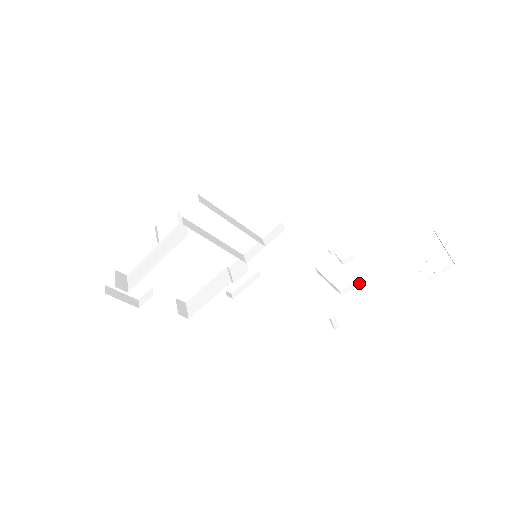
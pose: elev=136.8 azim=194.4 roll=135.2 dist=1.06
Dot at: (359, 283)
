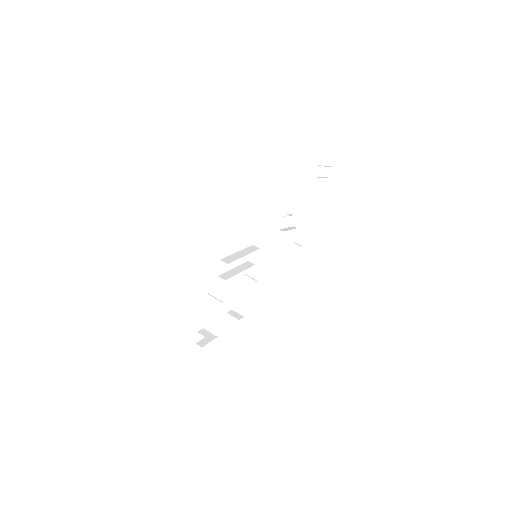
Dot at: (302, 214)
